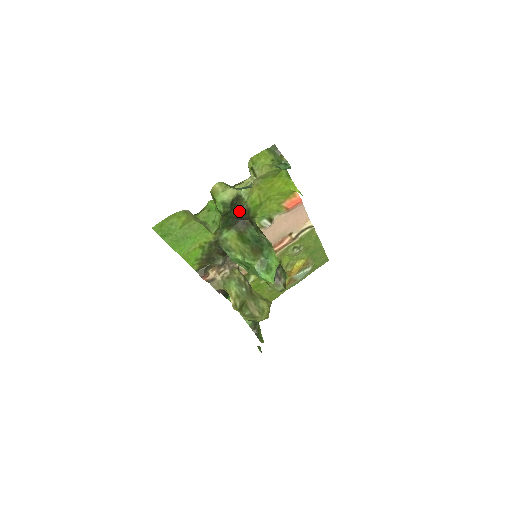
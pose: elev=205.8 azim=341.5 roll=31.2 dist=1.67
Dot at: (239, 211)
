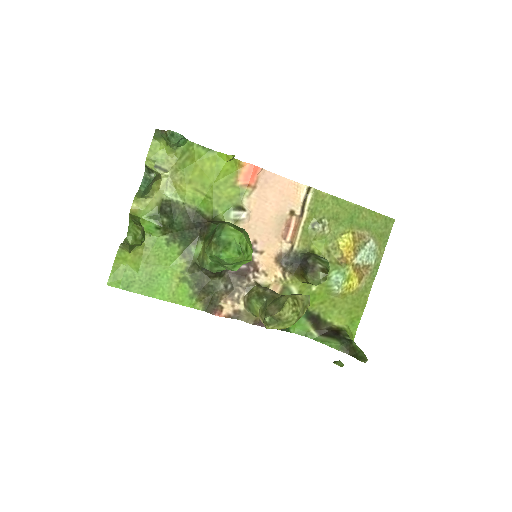
Dot at: (186, 217)
